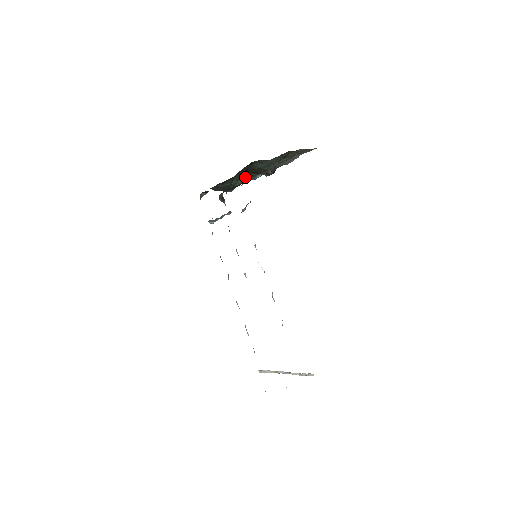
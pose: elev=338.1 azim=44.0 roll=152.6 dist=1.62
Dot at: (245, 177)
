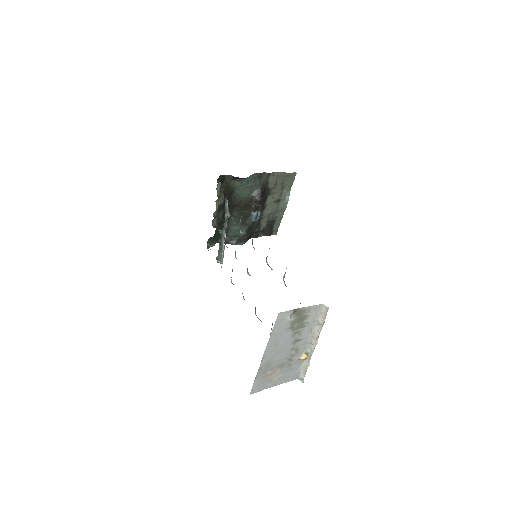
Dot at: (243, 219)
